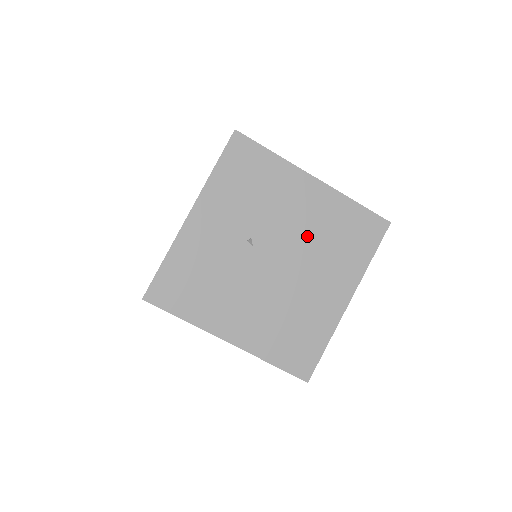
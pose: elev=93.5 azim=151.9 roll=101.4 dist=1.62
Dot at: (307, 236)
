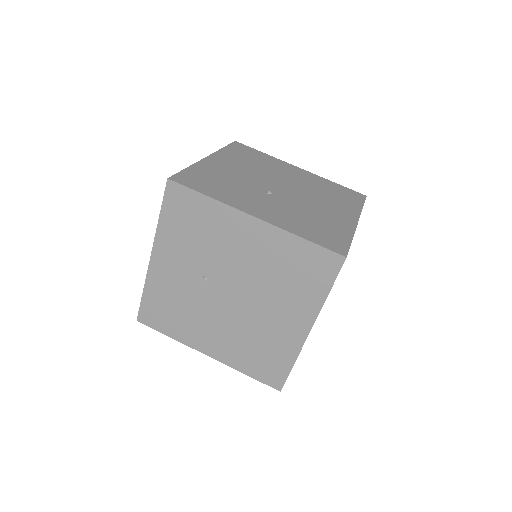
Dot at: (256, 273)
